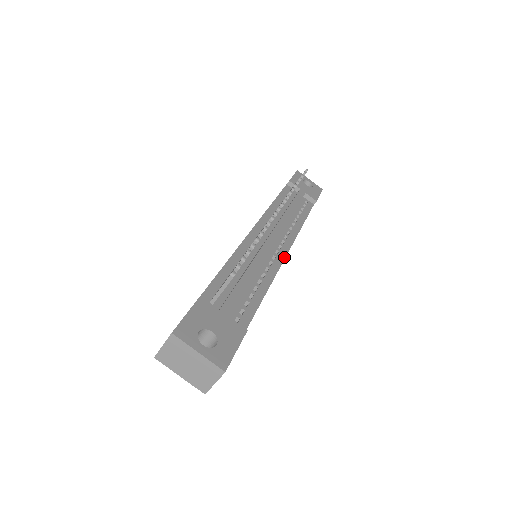
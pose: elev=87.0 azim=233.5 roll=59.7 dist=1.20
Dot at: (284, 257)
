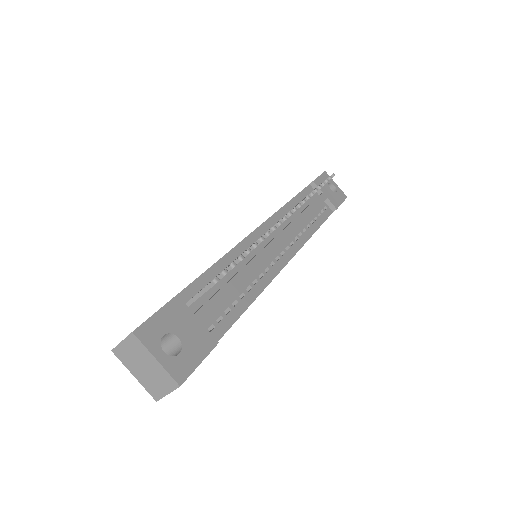
Dot at: (284, 265)
